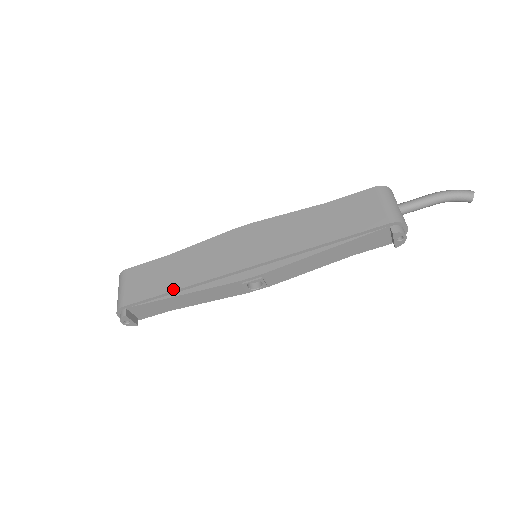
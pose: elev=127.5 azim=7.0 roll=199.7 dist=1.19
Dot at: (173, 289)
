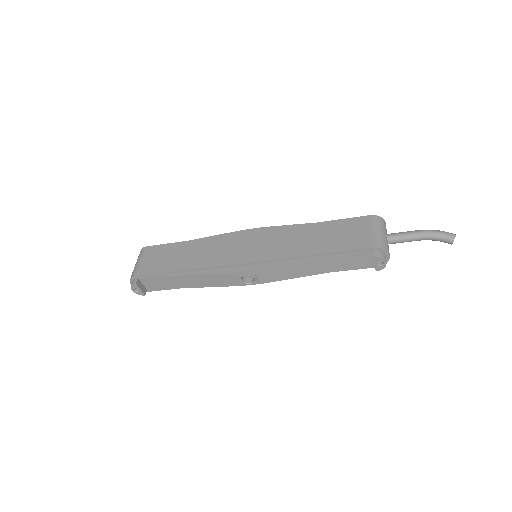
Dot at: (179, 269)
